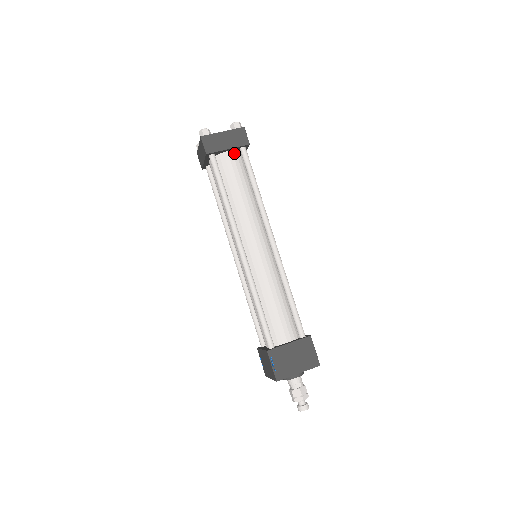
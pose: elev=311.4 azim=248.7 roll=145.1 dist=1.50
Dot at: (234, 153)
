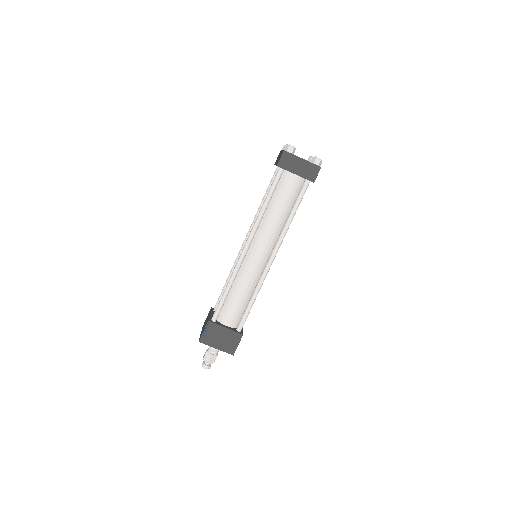
Dot at: (299, 179)
